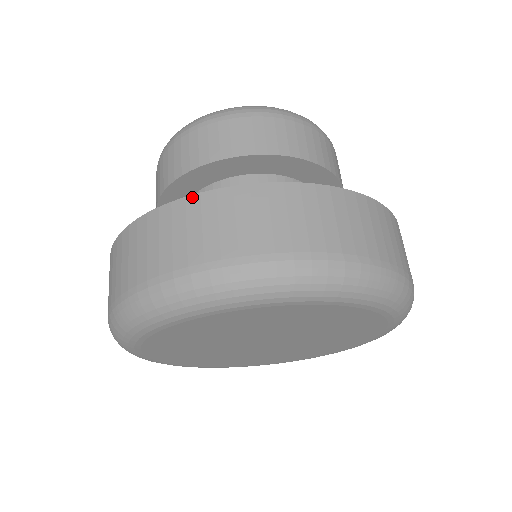
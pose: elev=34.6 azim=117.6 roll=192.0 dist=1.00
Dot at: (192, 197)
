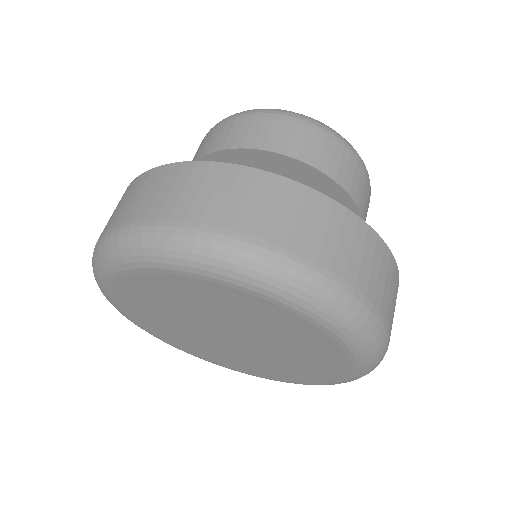
Dot at: occluded
